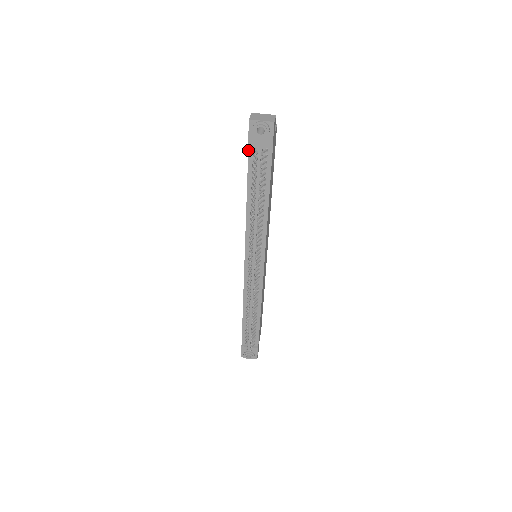
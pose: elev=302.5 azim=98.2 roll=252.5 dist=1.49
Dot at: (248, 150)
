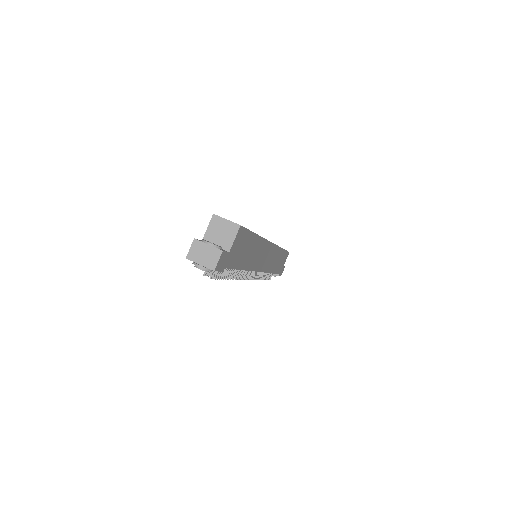
Dot at: occluded
